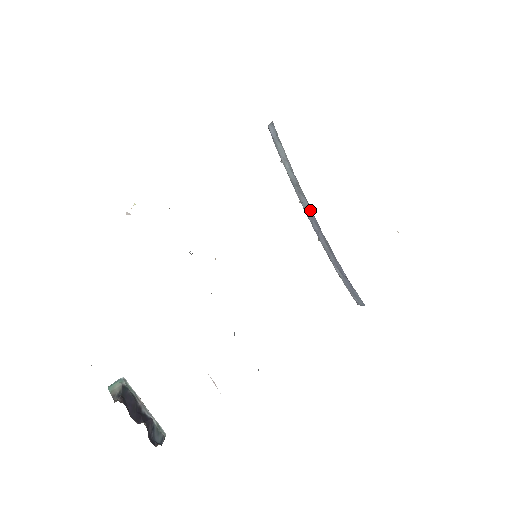
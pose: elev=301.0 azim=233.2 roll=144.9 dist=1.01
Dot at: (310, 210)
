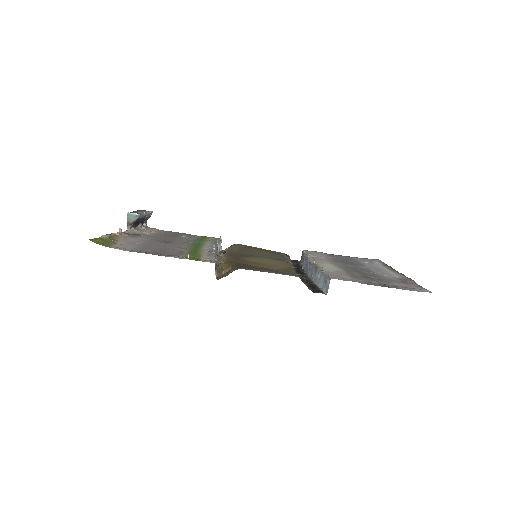
Dot at: (309, 273)
